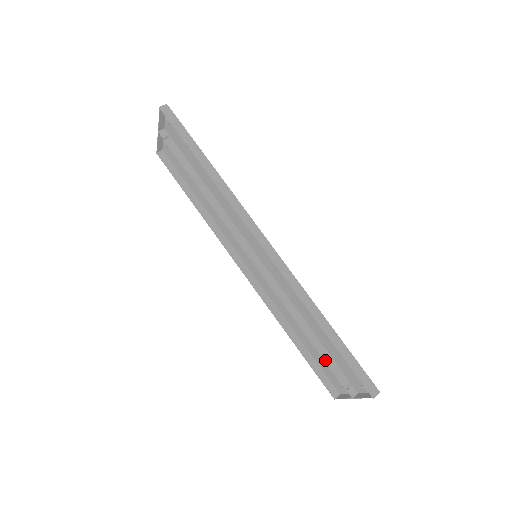
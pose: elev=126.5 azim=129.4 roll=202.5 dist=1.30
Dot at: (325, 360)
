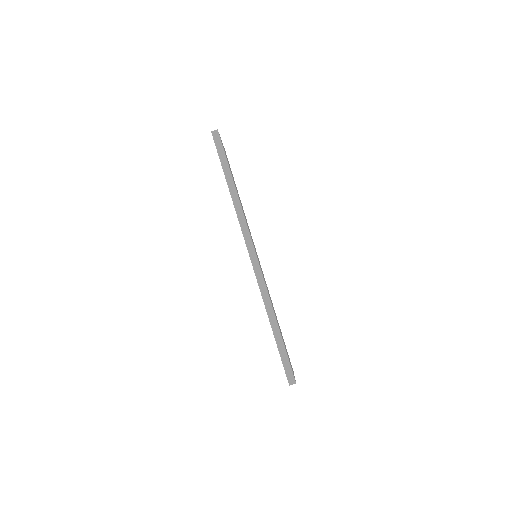
Dot at: occluded
